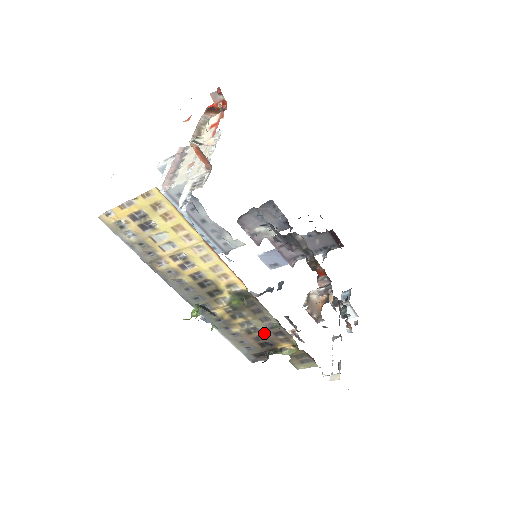
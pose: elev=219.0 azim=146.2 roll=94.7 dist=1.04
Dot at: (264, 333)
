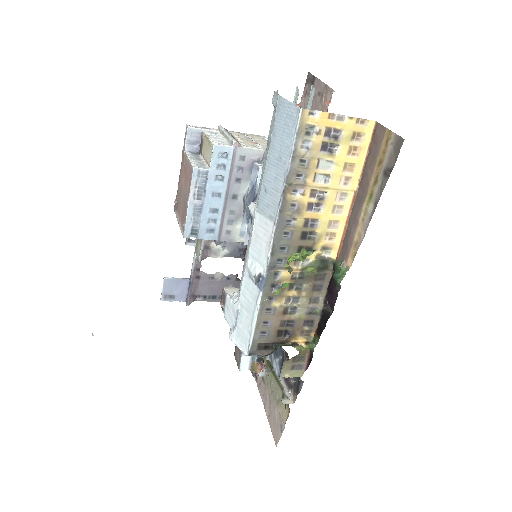
Dot at: (297, 318)
